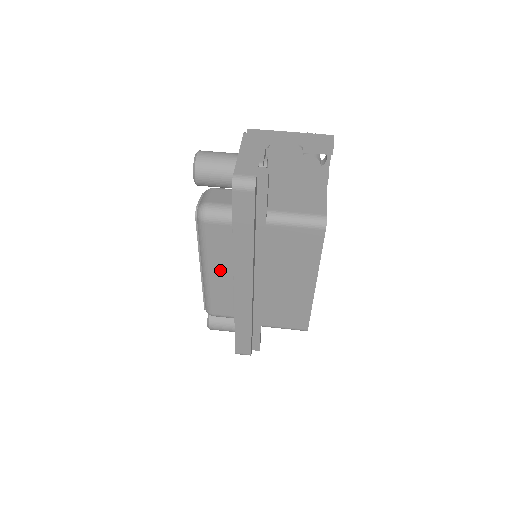
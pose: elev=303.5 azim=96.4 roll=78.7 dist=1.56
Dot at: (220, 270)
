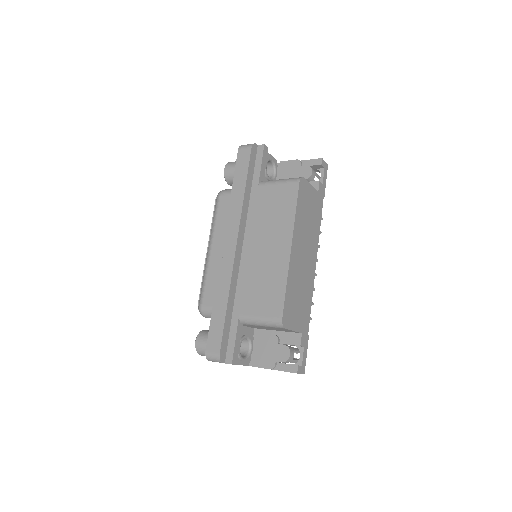
Dot at: (220, 244)
